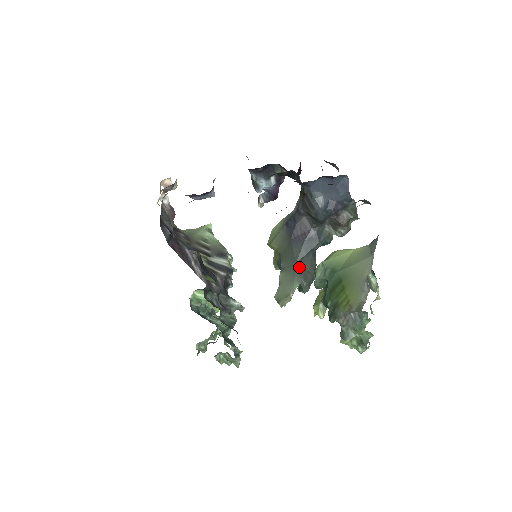
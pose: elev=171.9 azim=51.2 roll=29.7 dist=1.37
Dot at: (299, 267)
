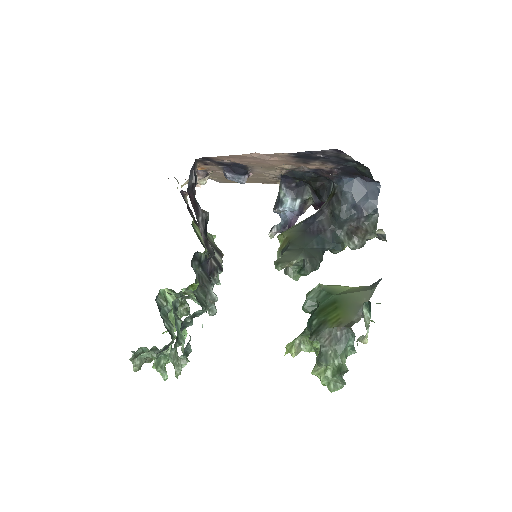
Dot at: (307, 251)
